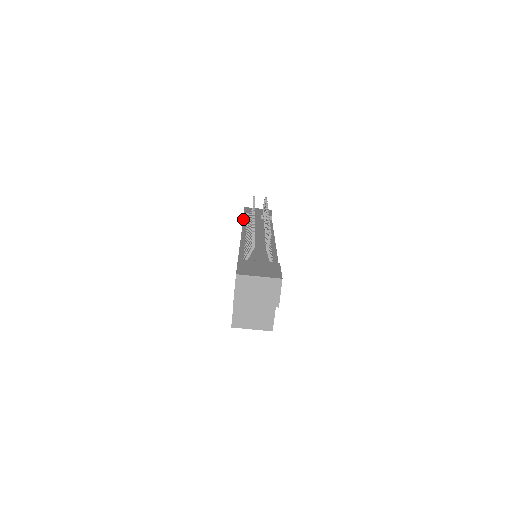
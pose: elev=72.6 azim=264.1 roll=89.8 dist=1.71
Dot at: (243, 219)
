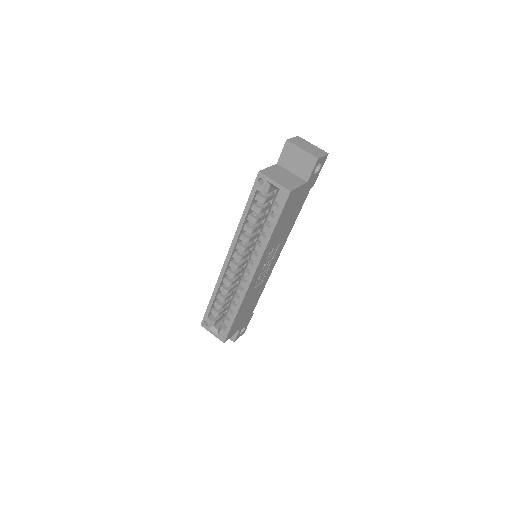
Dot at: occluded
